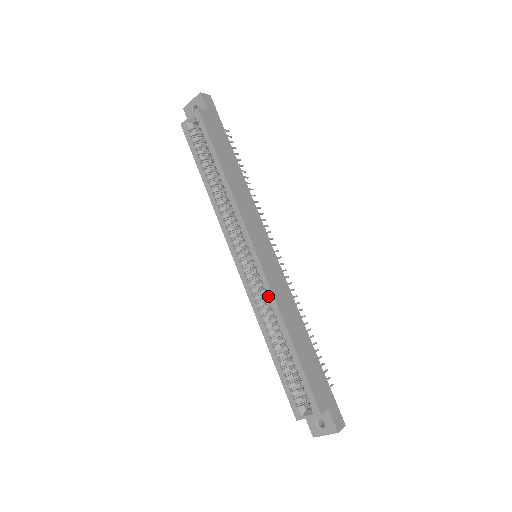
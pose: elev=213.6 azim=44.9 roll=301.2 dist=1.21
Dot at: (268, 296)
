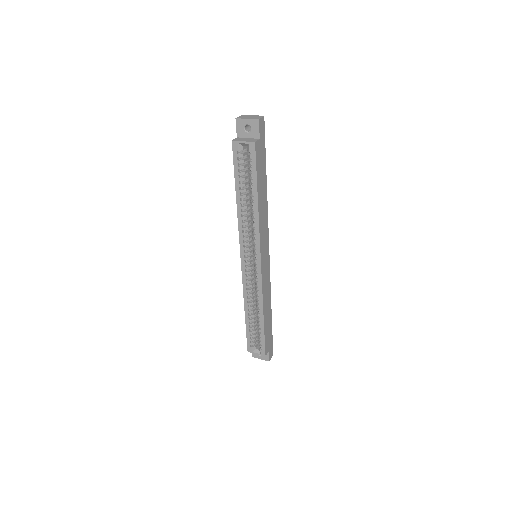
Dot at: (258, 289)
